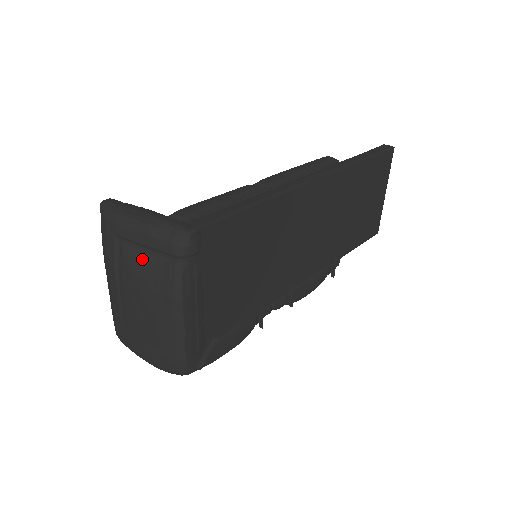
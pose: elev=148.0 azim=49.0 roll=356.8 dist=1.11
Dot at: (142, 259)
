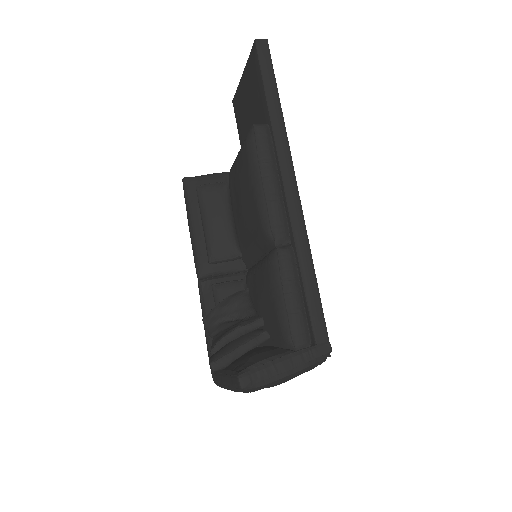
Dot at: occluded
